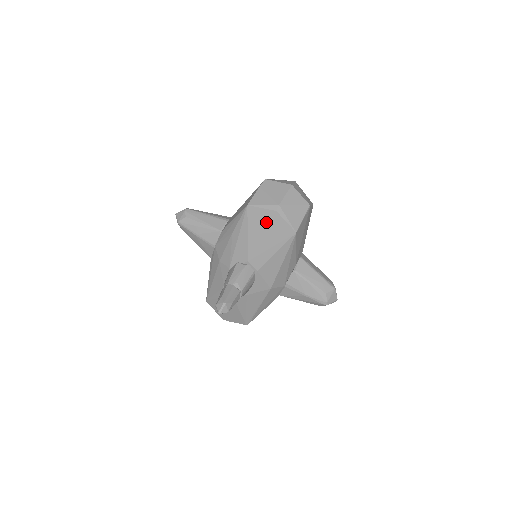
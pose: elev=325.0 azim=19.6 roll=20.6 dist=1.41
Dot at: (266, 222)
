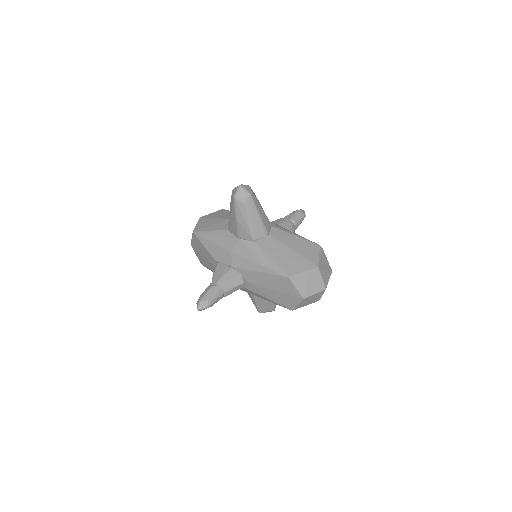
Dot at: (285, 292)
